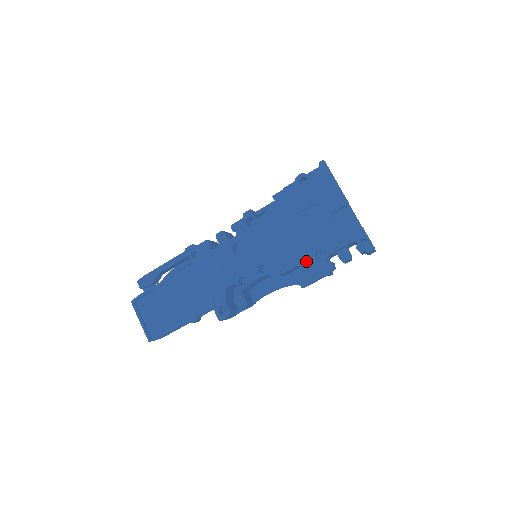
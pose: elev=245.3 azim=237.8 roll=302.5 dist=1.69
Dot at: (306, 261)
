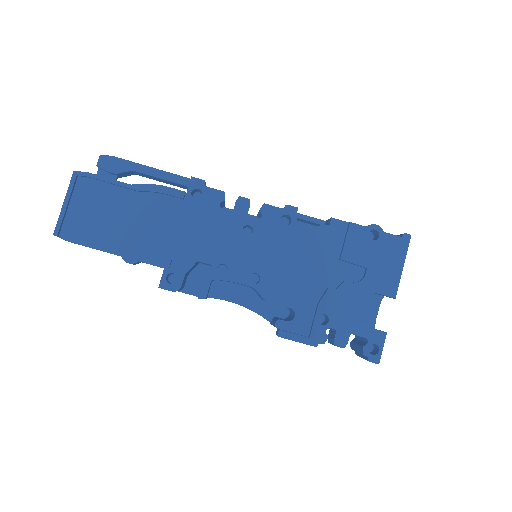
Dot at: (305, 313)
